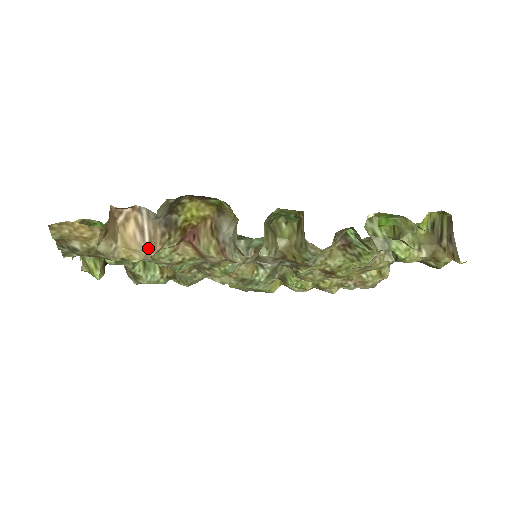
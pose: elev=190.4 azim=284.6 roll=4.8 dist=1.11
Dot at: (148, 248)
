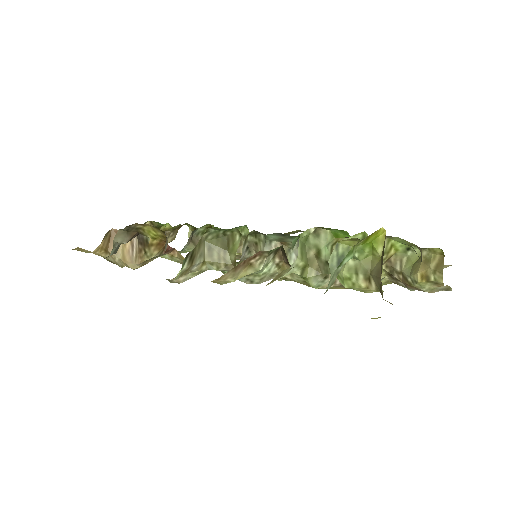
Dot at: (134, 261)
